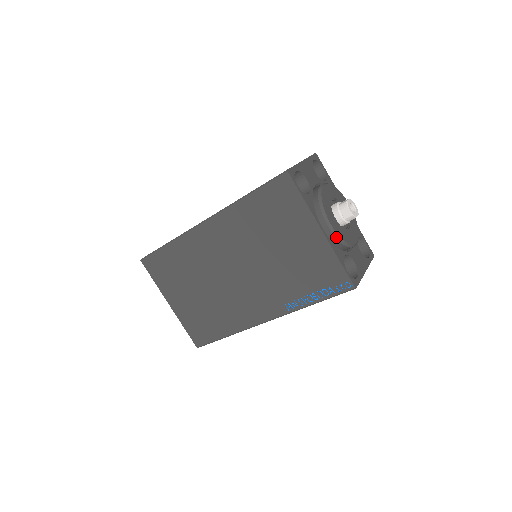
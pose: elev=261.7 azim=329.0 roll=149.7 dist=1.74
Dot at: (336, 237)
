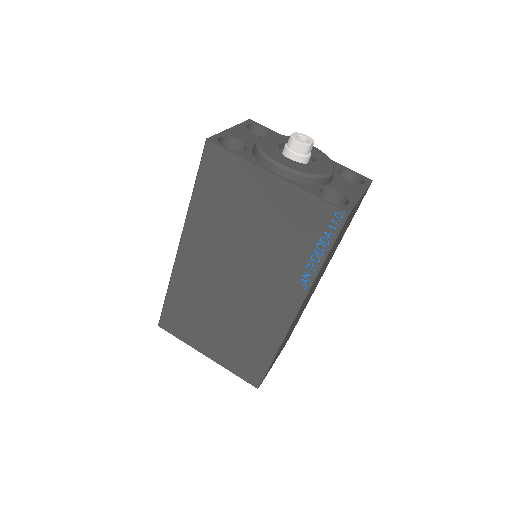
Dot at: (296, 174)
